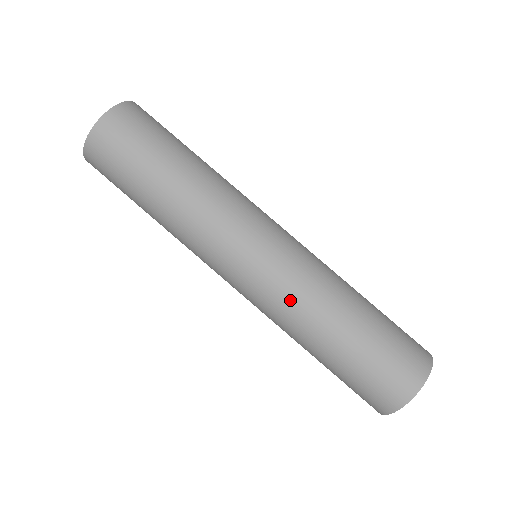
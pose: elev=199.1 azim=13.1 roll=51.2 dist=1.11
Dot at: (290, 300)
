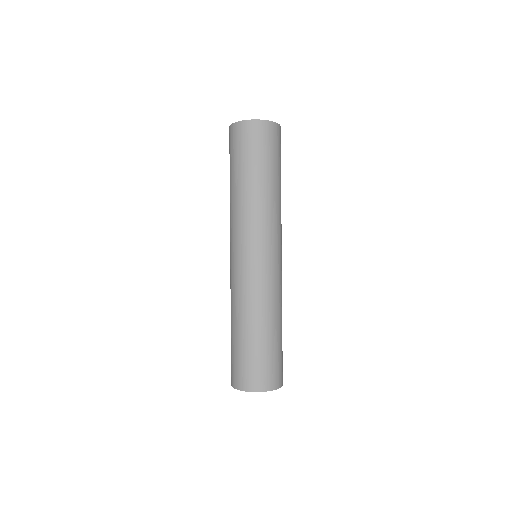
Dot at: (232, 291)
